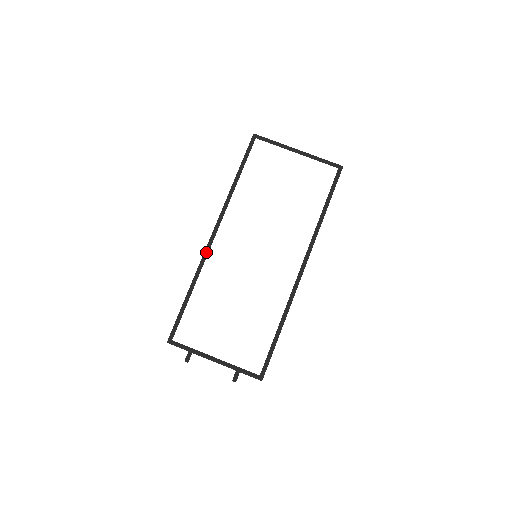
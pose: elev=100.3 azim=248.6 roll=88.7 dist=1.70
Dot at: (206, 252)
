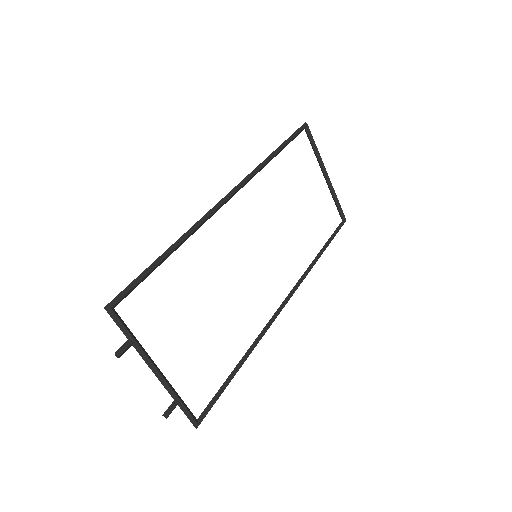
Dot at: (215, 211)
